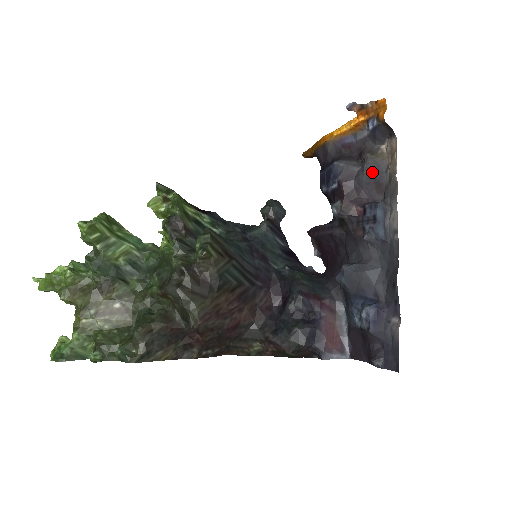
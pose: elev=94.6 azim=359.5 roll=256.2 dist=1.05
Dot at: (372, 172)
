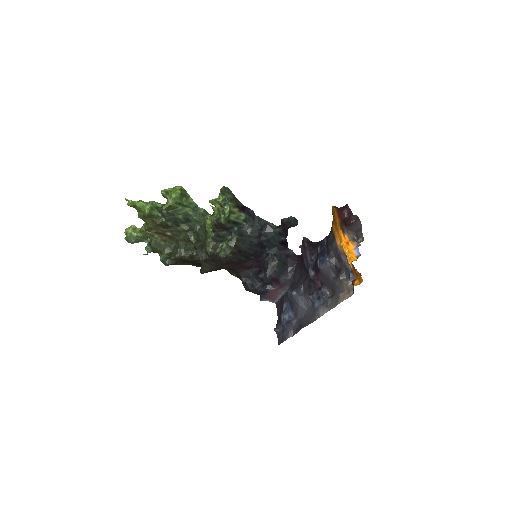
Dot at: (335, 285)
